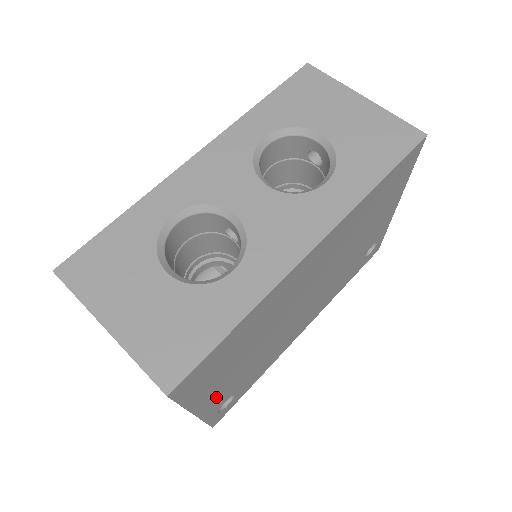
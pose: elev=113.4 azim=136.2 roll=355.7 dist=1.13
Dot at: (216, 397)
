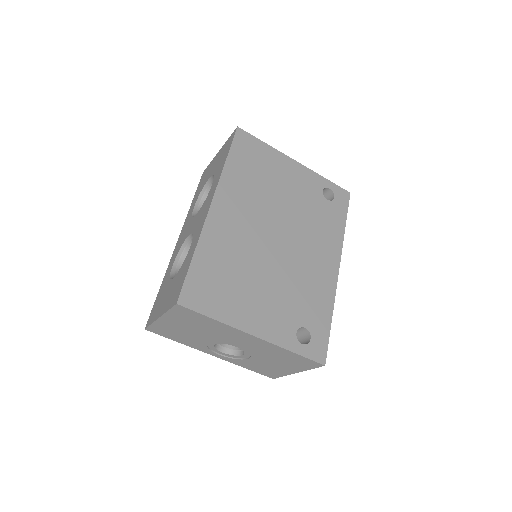
Dot at: (266, 322)
